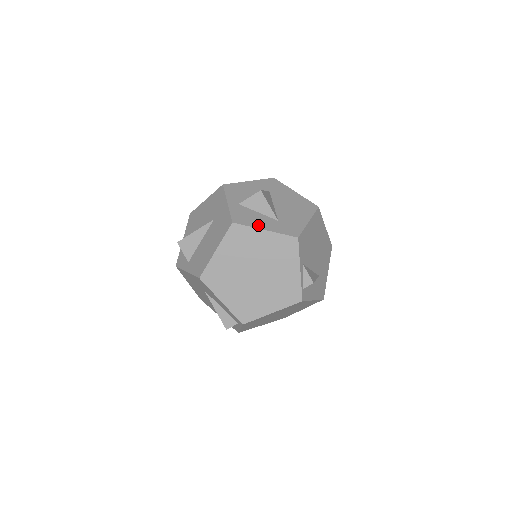
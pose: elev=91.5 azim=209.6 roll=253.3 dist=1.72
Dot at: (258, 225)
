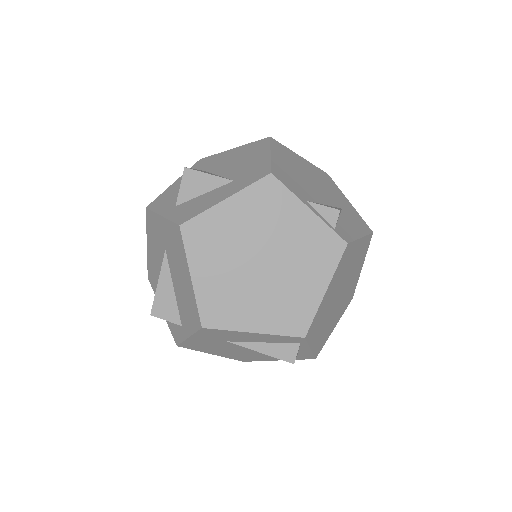
Dot at: (213, 202)
